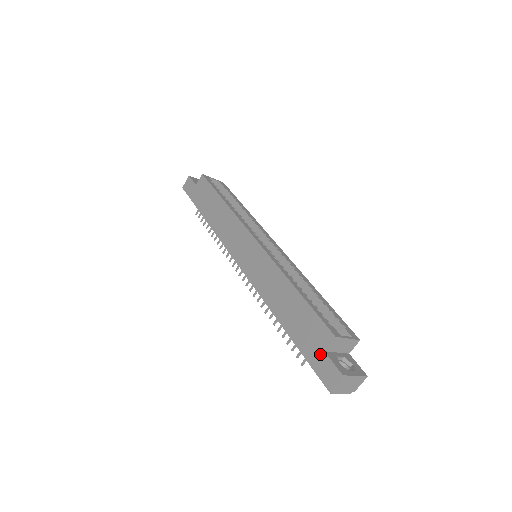
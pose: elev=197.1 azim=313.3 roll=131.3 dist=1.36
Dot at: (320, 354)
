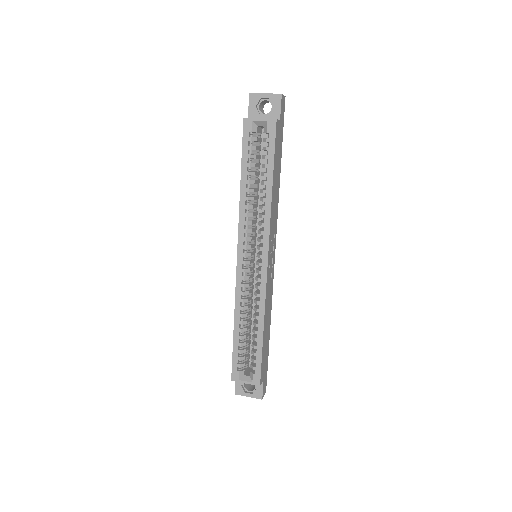
Dot at: occluded
